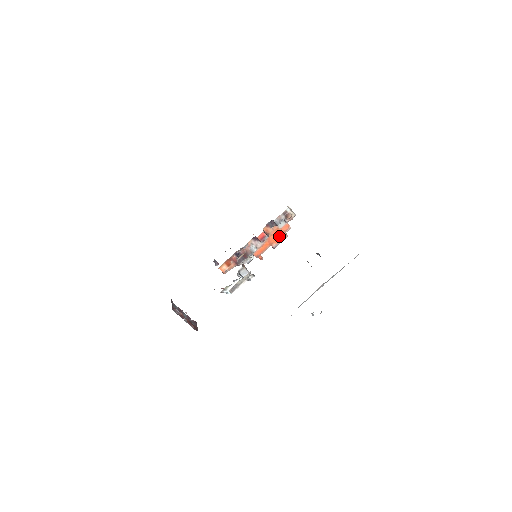
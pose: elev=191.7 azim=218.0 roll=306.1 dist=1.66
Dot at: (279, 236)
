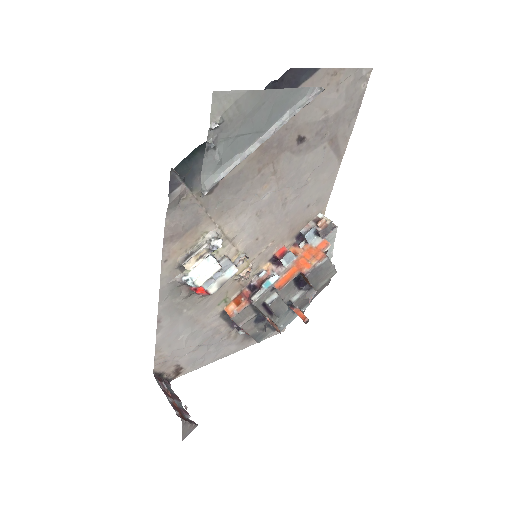
Dot at: (313, 258)
